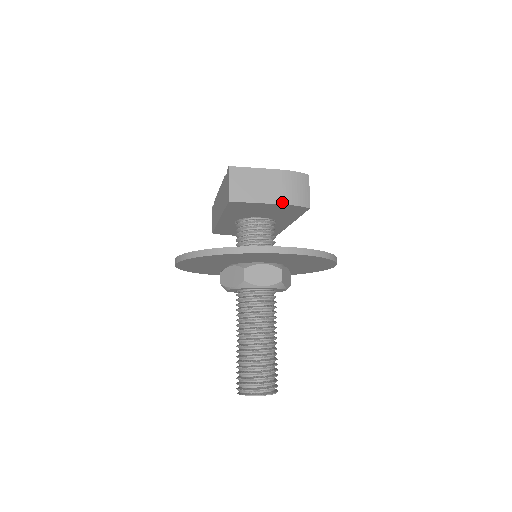
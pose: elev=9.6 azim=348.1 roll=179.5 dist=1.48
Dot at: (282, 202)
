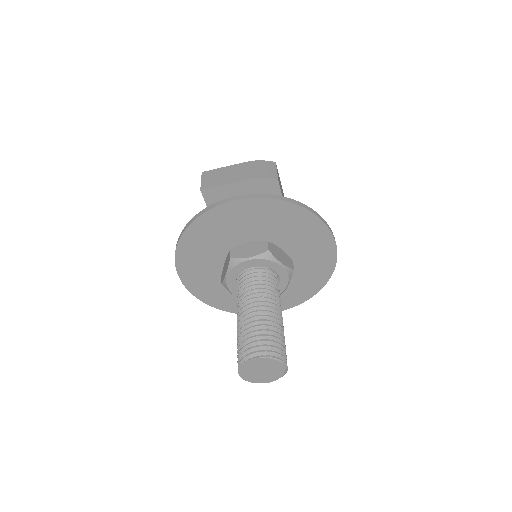
Dot at: (247, 178)
